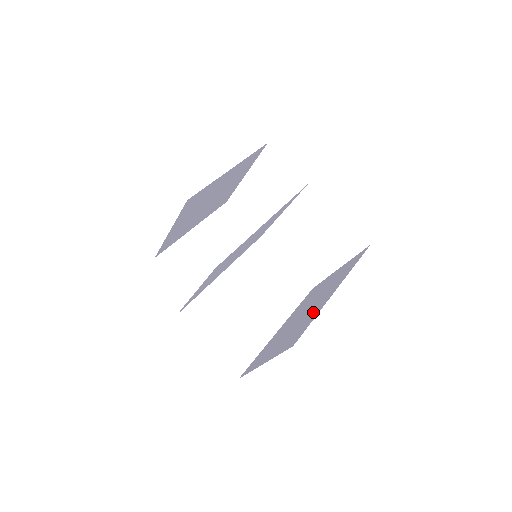
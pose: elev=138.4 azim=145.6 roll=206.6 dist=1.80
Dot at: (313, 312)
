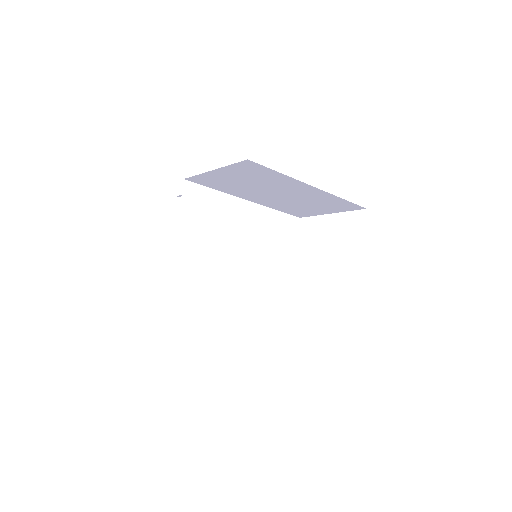
Dot at: occluded
